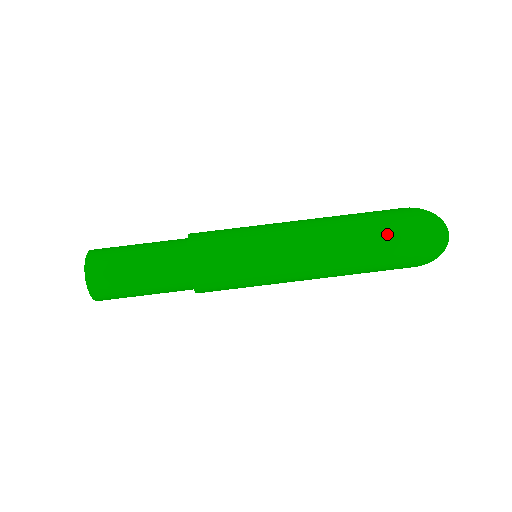
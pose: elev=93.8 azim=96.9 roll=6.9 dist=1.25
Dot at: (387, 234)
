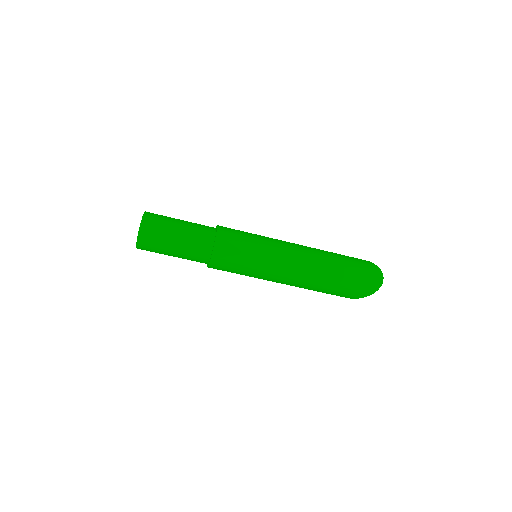
Dot at: (346, 266)
